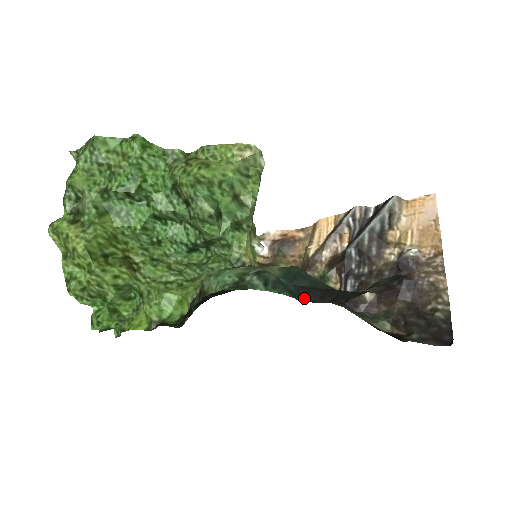
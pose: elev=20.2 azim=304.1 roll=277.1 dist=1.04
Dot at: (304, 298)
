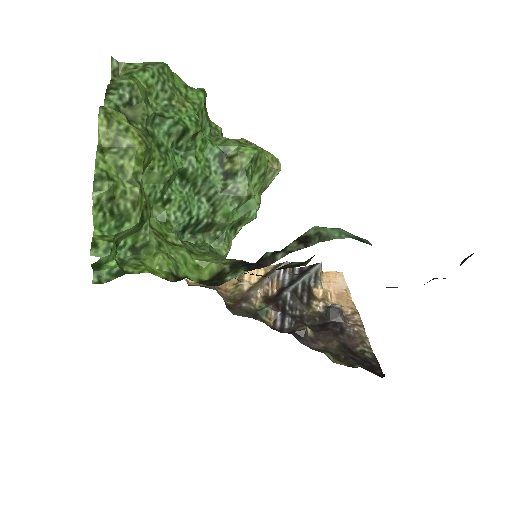
Dot at: occluded
